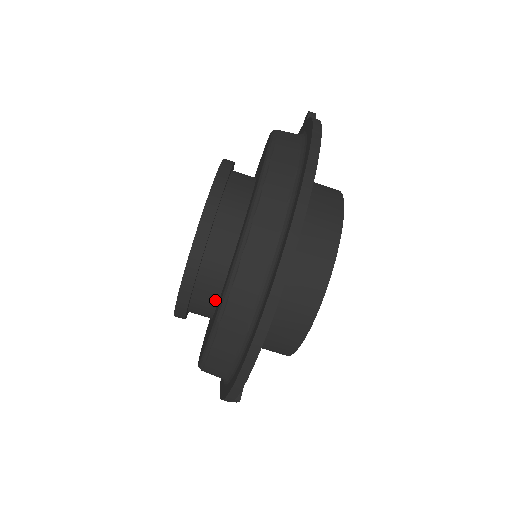
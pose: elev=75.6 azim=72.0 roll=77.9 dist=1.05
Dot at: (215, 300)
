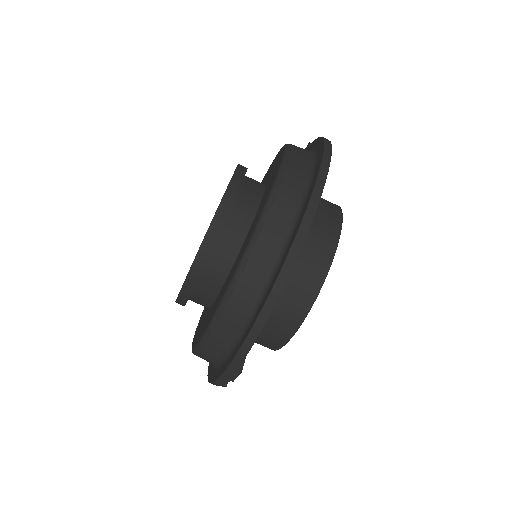
Dot at: (224, 276)
